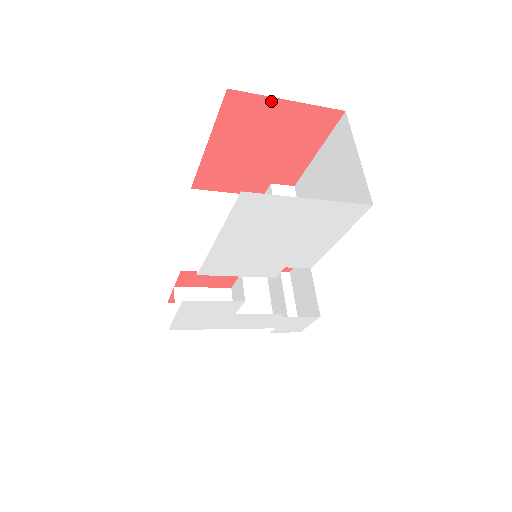
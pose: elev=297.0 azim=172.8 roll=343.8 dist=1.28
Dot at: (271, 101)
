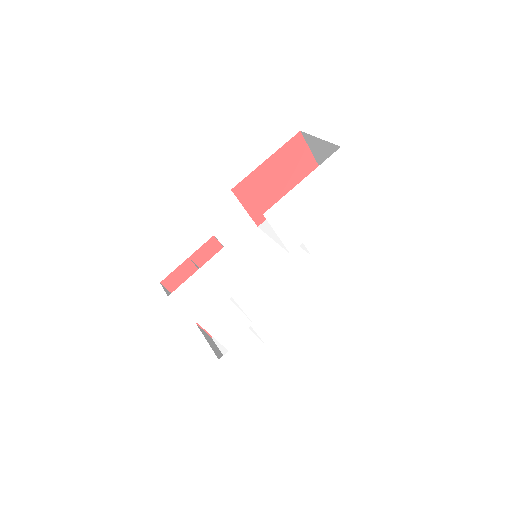
Dot at: (309, 153)
